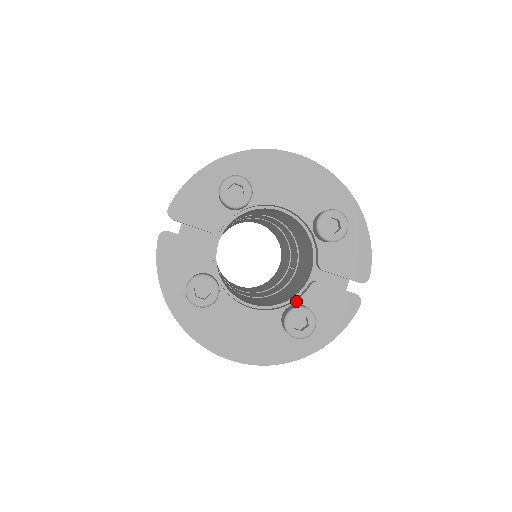
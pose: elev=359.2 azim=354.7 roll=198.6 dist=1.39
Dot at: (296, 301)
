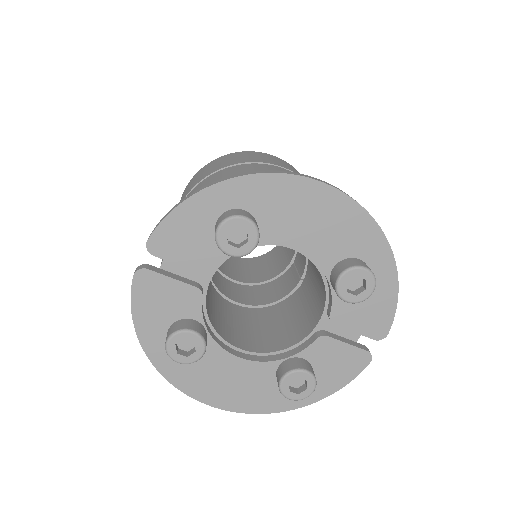
Dot at: (296, 354)
